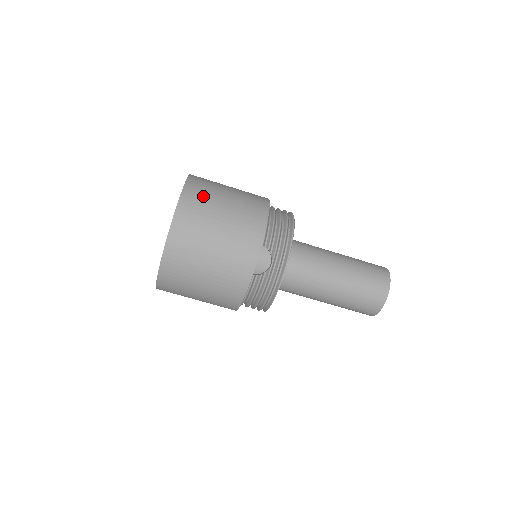
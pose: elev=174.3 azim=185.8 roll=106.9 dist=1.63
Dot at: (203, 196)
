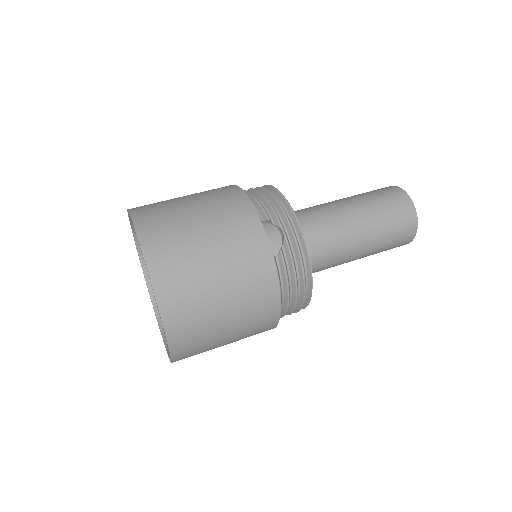
Dot at: (159, 210)
